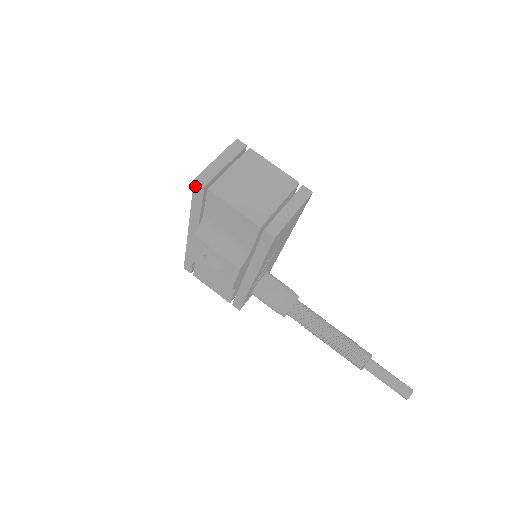
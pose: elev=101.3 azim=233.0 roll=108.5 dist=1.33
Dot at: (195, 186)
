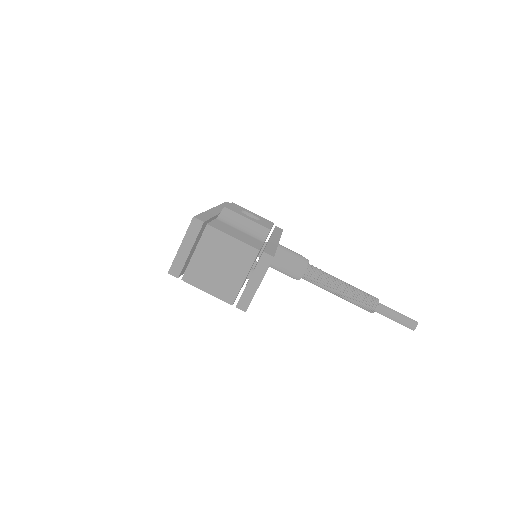
Dot at: occluded
